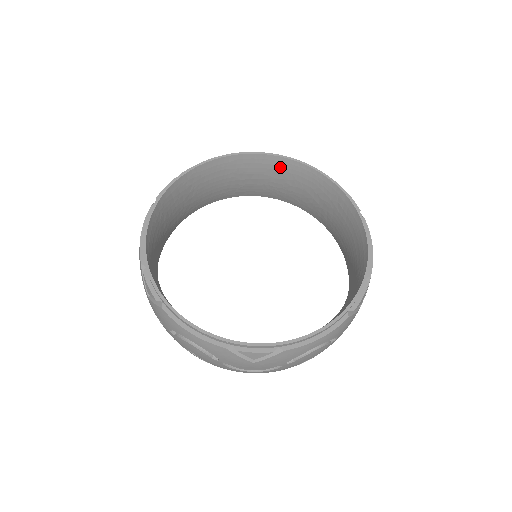
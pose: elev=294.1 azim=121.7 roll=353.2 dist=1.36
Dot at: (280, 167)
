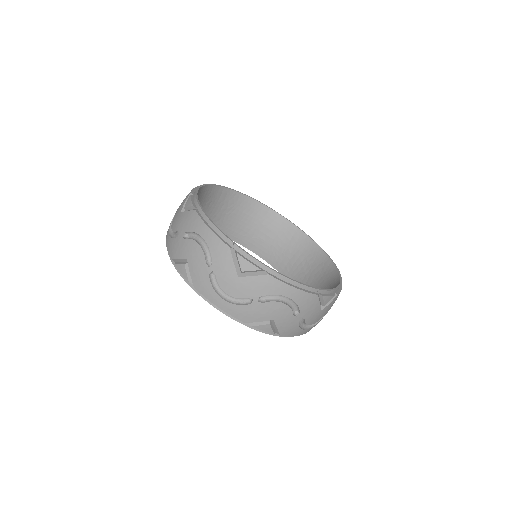
Dot at: (291, 234)
